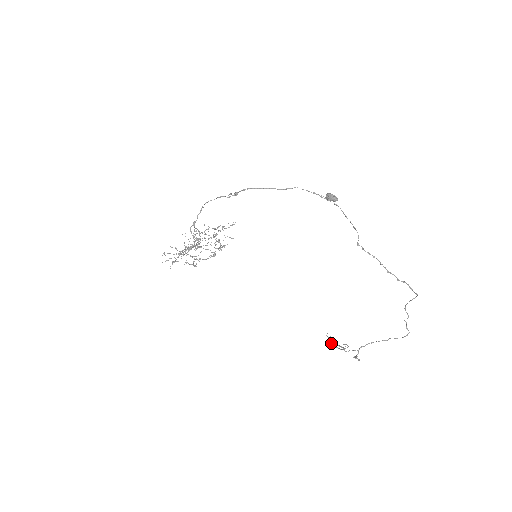
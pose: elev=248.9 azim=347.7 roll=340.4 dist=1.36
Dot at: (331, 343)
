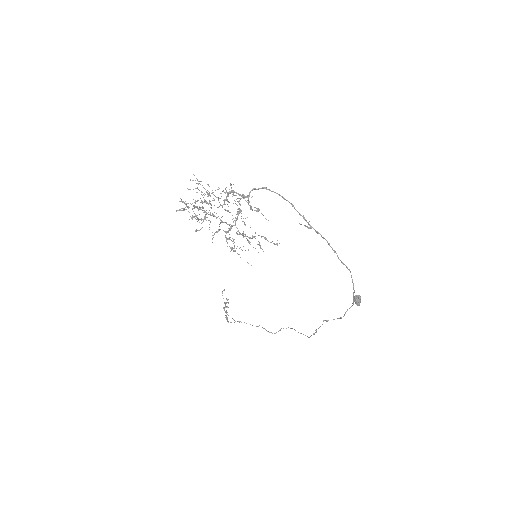
Dot at: occluded
